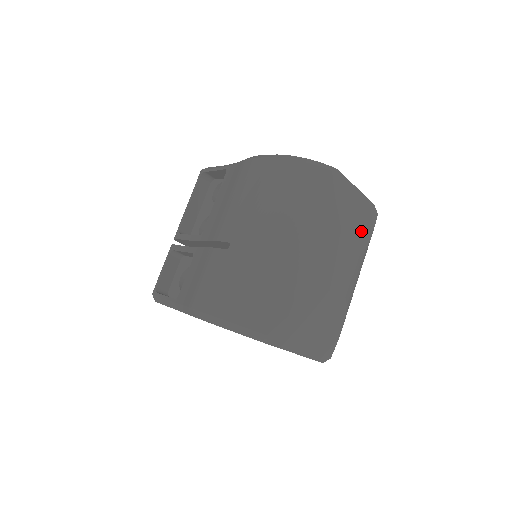
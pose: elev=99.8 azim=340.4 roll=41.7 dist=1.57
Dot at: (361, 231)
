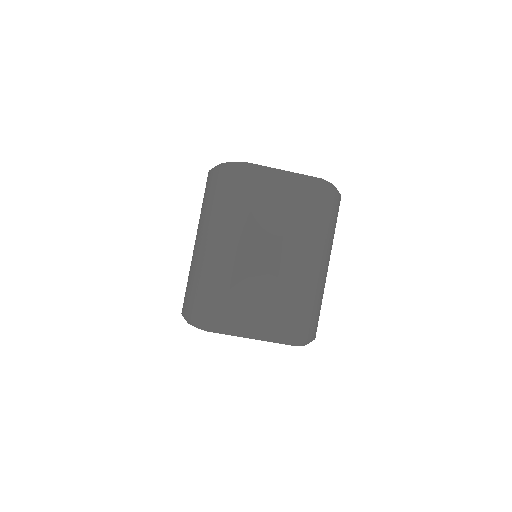
Dot at: (293, 211)
